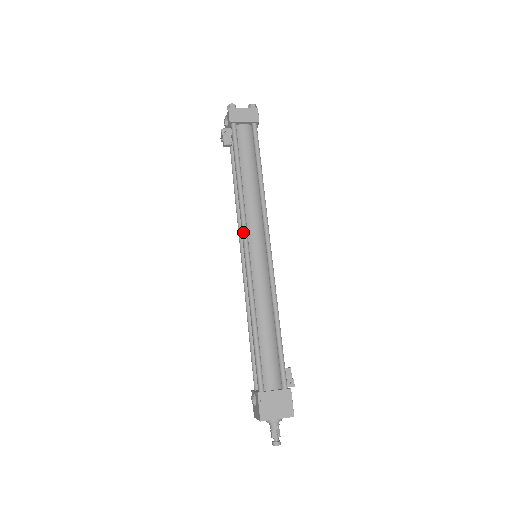
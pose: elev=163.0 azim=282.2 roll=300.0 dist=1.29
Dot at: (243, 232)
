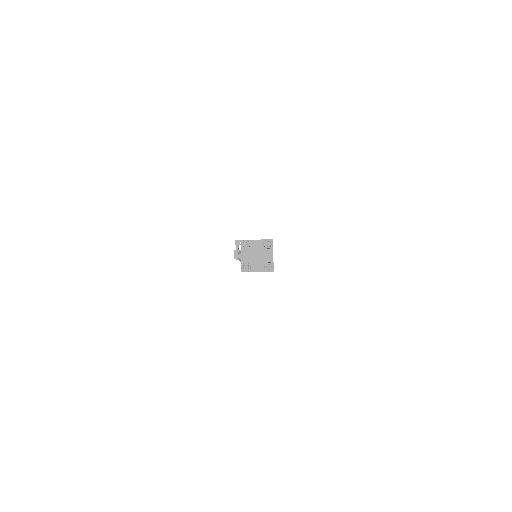
Dot at: occluded
